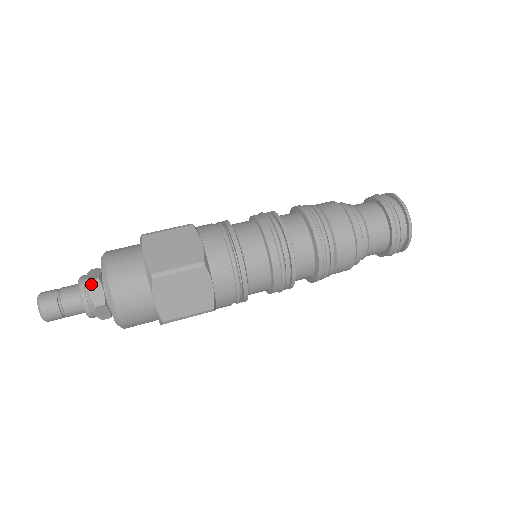
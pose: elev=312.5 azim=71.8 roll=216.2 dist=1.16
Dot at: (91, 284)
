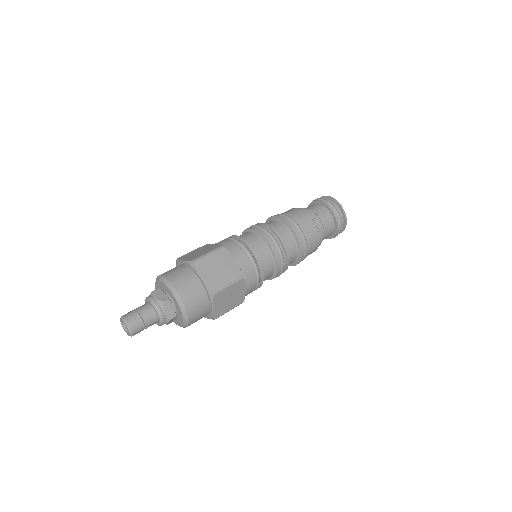
Dot at: (165, 304)
